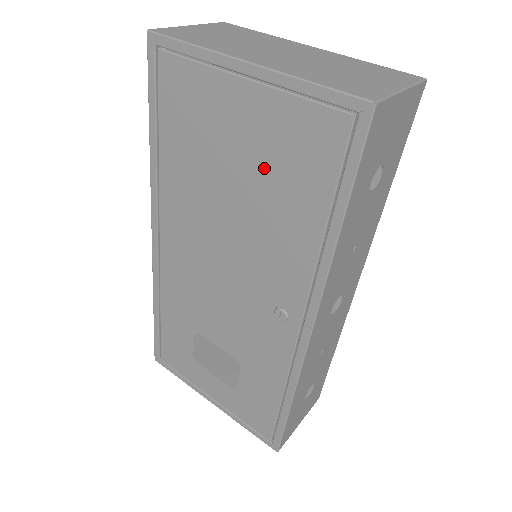
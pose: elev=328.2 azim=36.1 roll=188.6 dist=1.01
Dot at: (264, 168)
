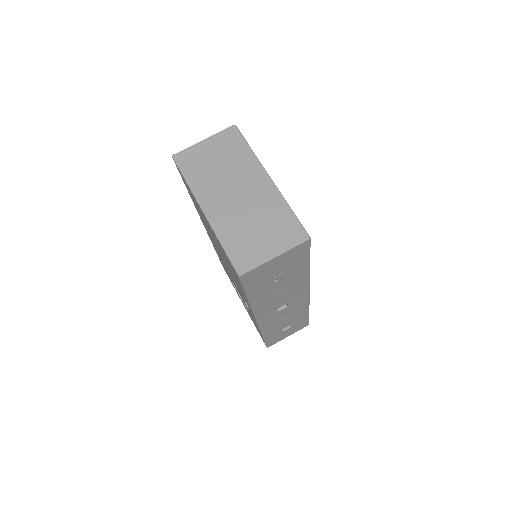
Dot at: (222, 252)
